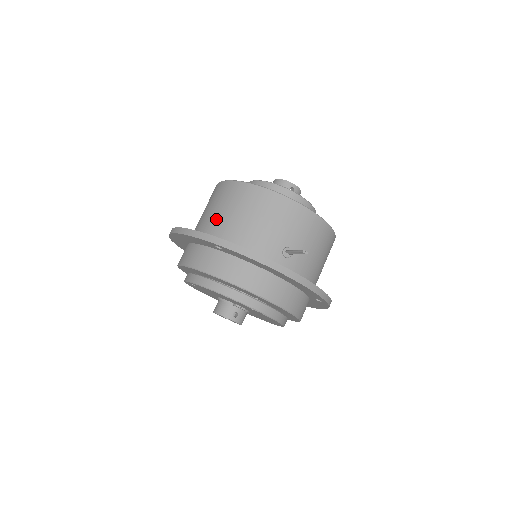
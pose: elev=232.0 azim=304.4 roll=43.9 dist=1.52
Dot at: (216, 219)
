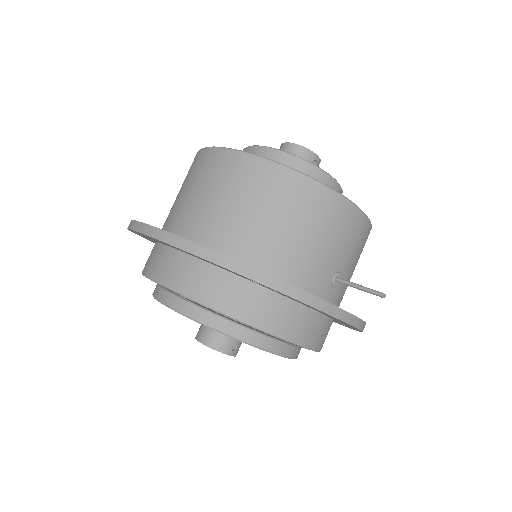
Dot at: (234, 222)
